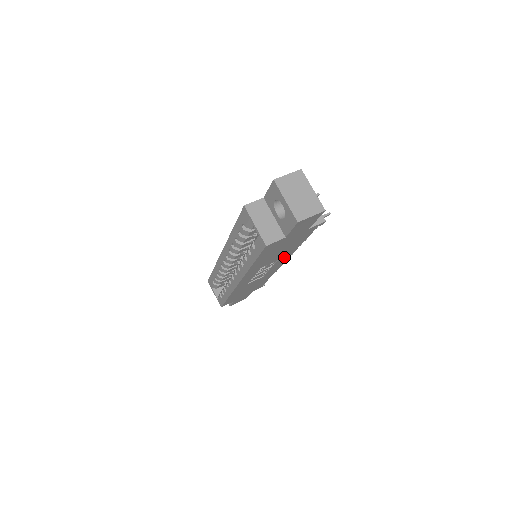
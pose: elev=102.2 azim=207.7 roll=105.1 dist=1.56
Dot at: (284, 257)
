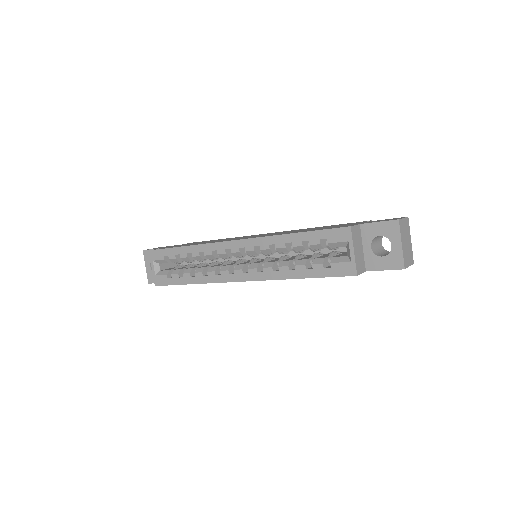
Dot at: occluded
